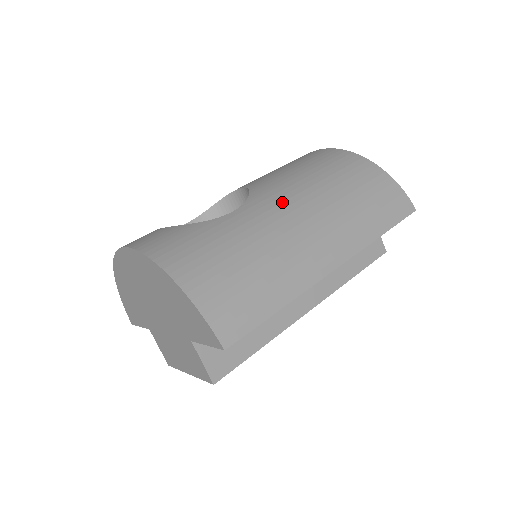
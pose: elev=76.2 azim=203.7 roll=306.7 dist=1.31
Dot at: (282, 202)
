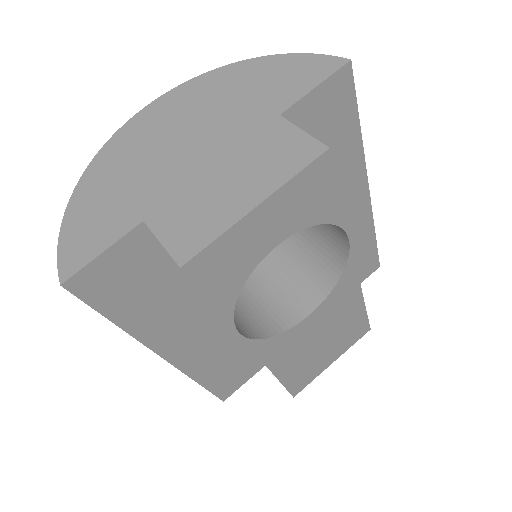
Dot at: occluded
